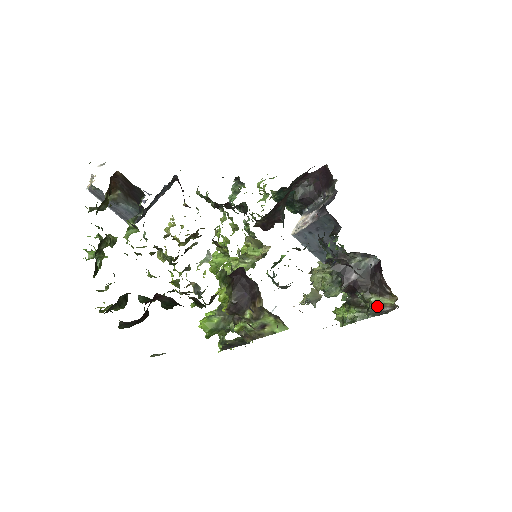
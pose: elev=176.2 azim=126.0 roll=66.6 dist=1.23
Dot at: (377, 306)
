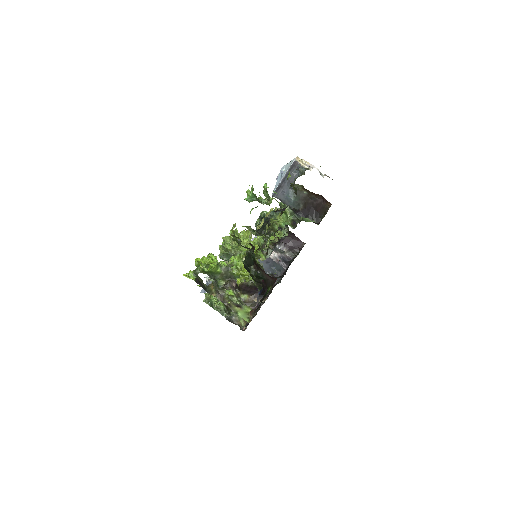
Dot at: (236, 318)
